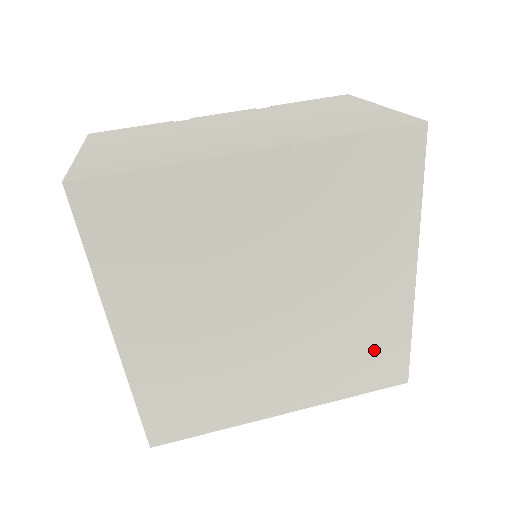
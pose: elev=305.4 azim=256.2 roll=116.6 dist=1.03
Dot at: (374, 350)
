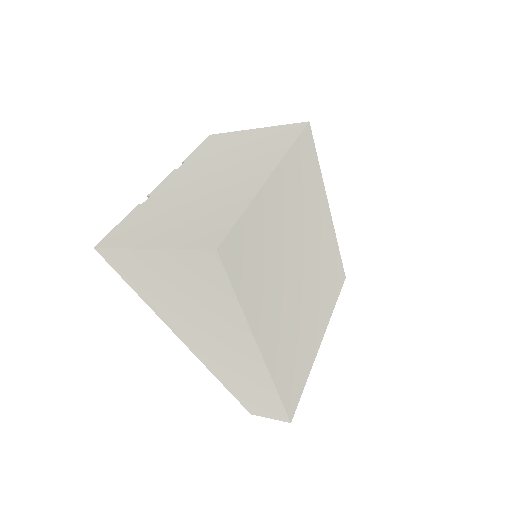
Dot at: (333, 267)
